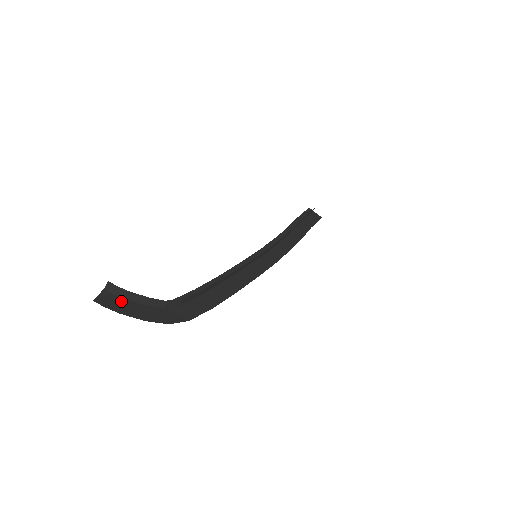
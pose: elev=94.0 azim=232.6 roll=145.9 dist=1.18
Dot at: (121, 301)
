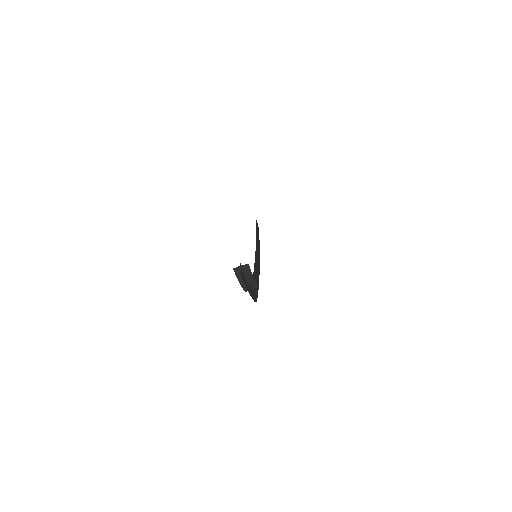
Dot at: (245, 278)
